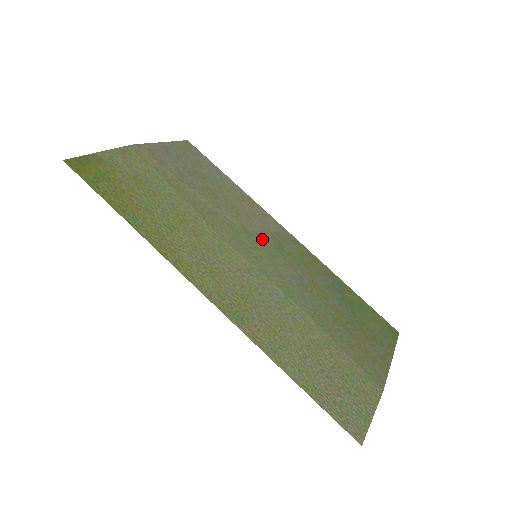
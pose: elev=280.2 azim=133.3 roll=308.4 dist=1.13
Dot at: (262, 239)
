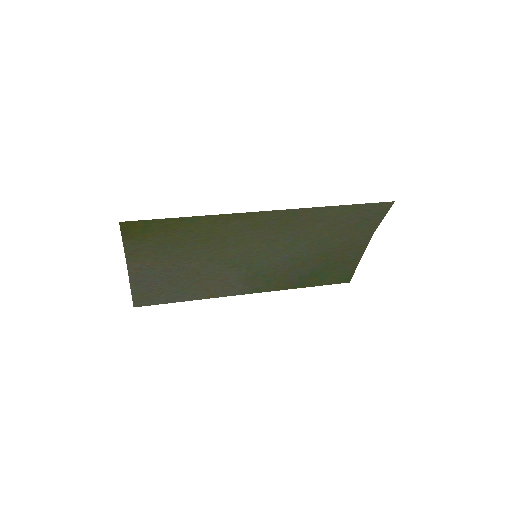
Dot at: (245, 270)
